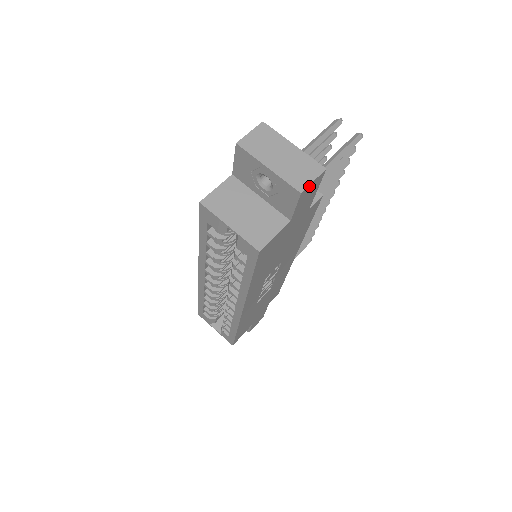
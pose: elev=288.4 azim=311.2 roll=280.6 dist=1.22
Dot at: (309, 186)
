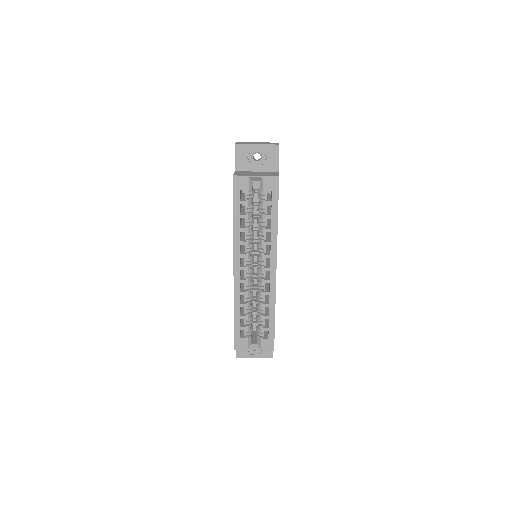
Dot at: occluded
